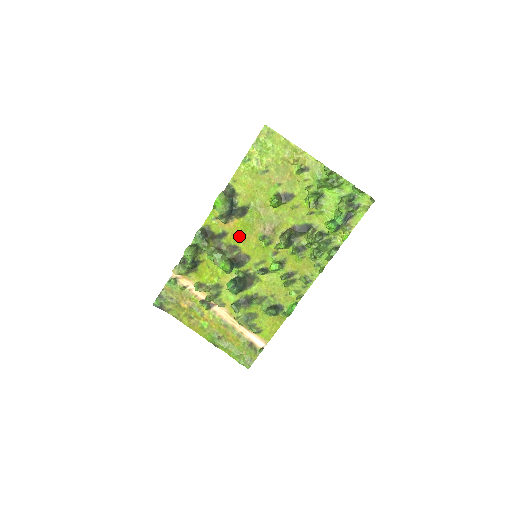
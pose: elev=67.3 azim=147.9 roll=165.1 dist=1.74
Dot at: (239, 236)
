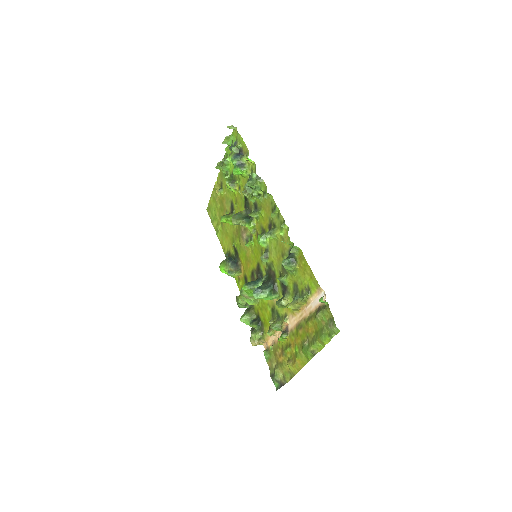
Dot at: (247, 265)
